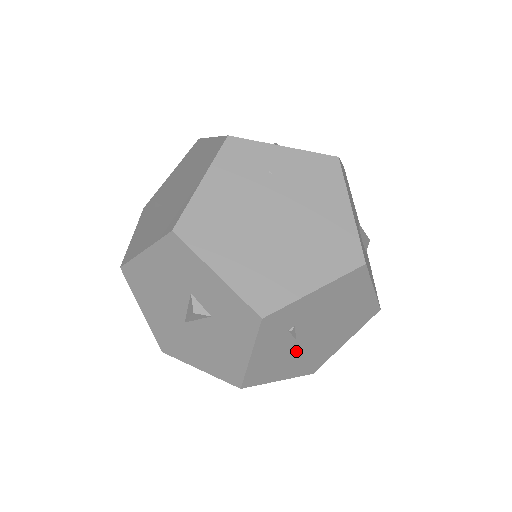
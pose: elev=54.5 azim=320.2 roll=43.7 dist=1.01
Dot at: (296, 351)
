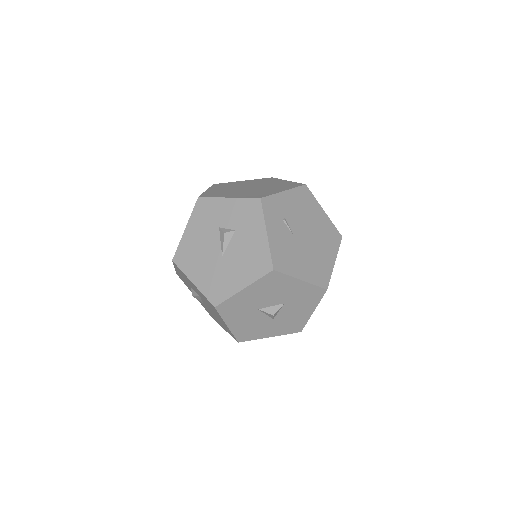
Dot at: (299, 248)
